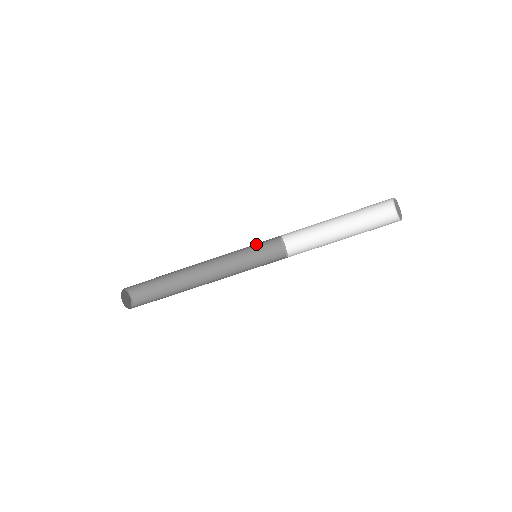
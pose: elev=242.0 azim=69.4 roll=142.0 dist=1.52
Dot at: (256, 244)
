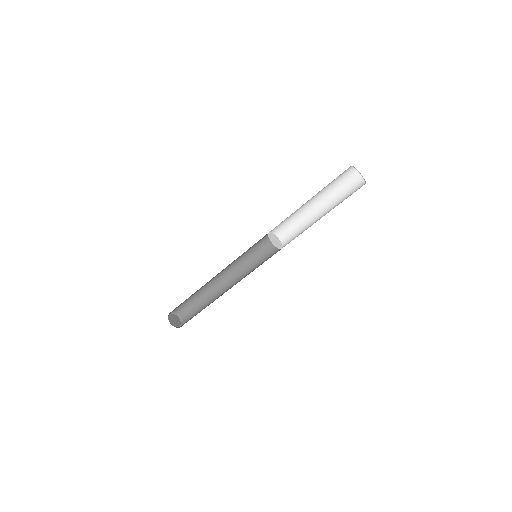
Dot at: (252, 246)
